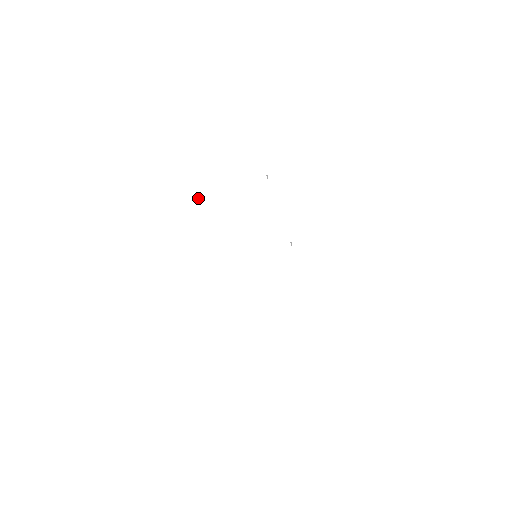
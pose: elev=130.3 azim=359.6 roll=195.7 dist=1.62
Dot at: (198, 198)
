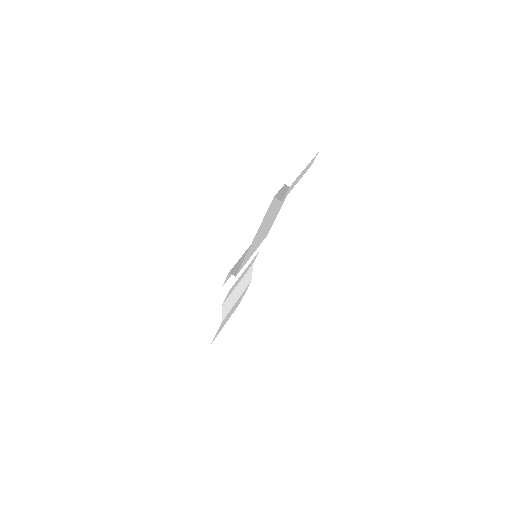
Dot at: (273, 201)
